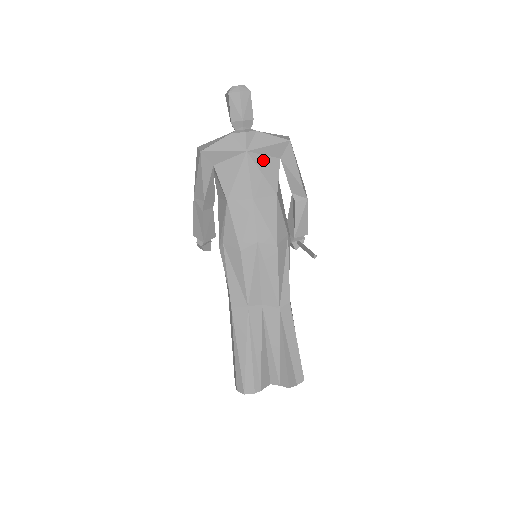
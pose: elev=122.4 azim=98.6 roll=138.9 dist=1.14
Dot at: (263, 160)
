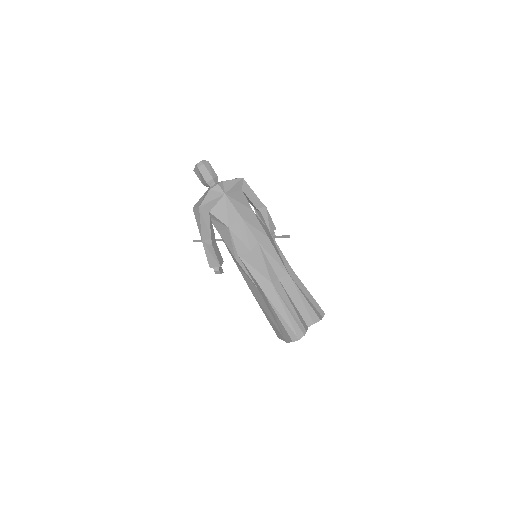
Dot at: (235, 195)
